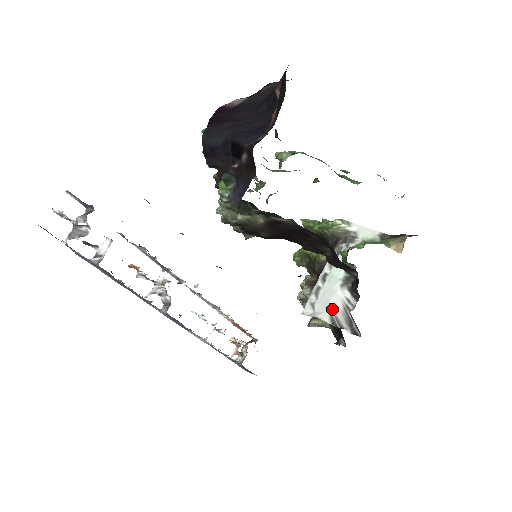
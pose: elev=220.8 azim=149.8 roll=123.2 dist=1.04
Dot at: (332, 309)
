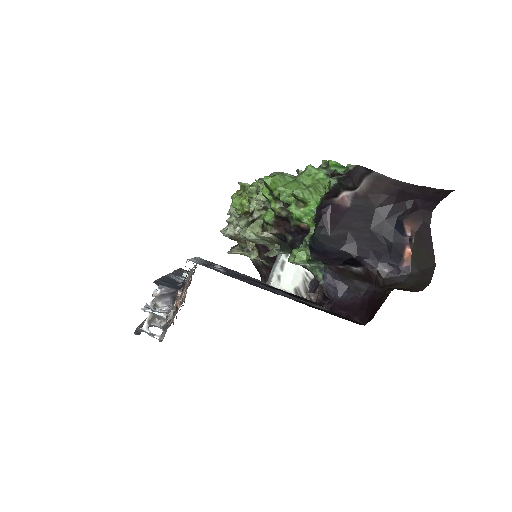
Dot at: (295, 282)
